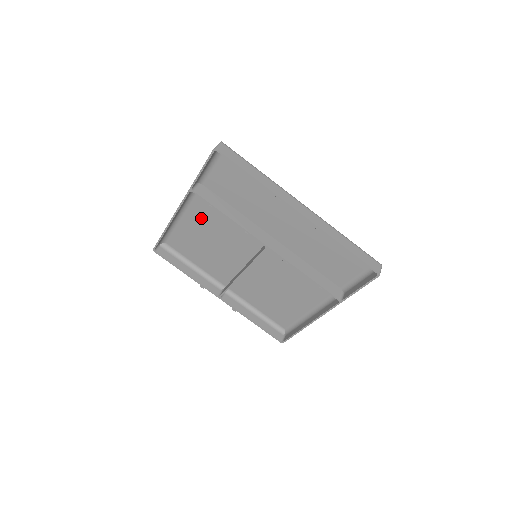
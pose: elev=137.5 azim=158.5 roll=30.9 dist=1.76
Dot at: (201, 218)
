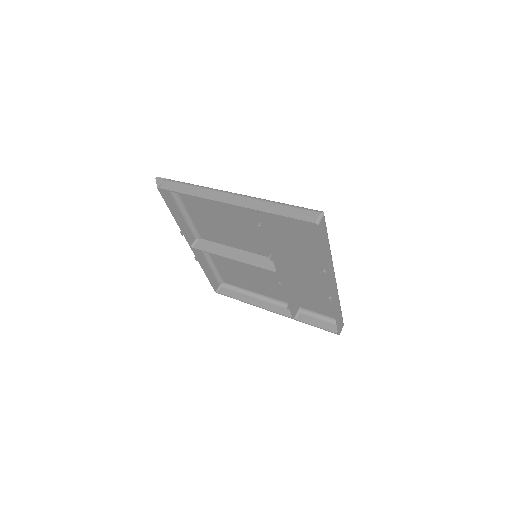
Dot at: (235, 208)
